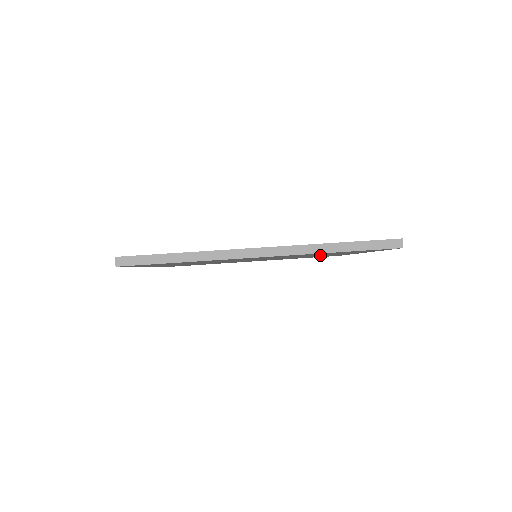
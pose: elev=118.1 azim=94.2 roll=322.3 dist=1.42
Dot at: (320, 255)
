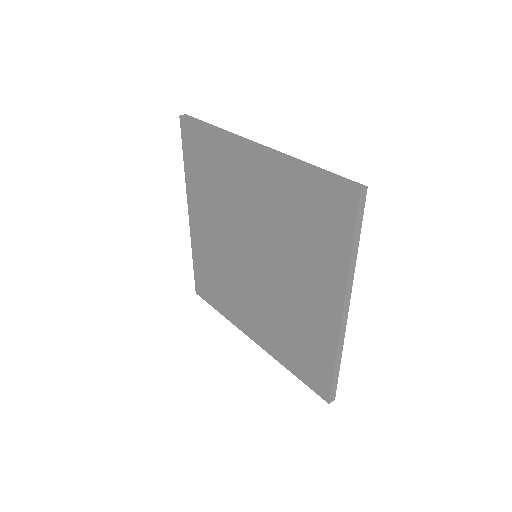
Dot at: (301, 276)
